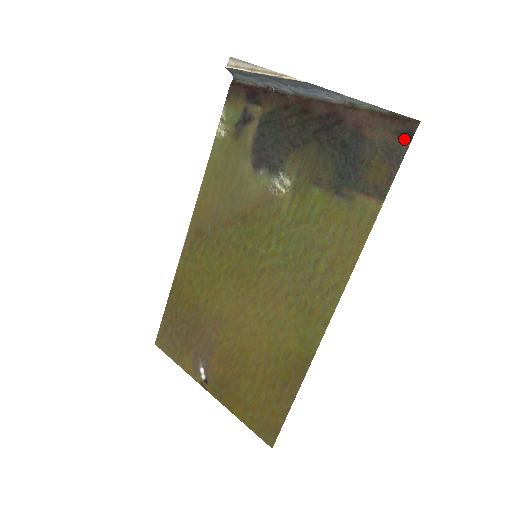
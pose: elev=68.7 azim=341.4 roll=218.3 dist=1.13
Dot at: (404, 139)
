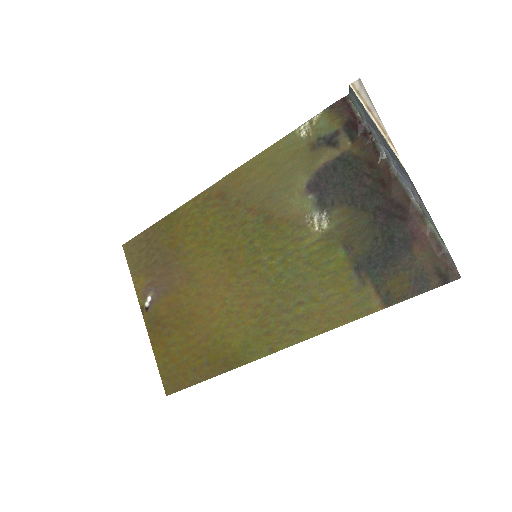
Dot at: (438, 279)
